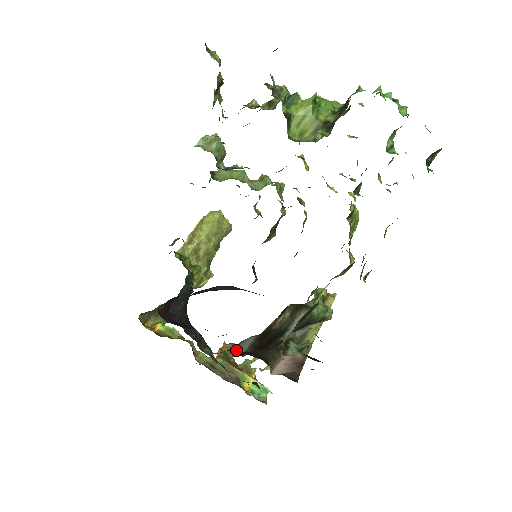
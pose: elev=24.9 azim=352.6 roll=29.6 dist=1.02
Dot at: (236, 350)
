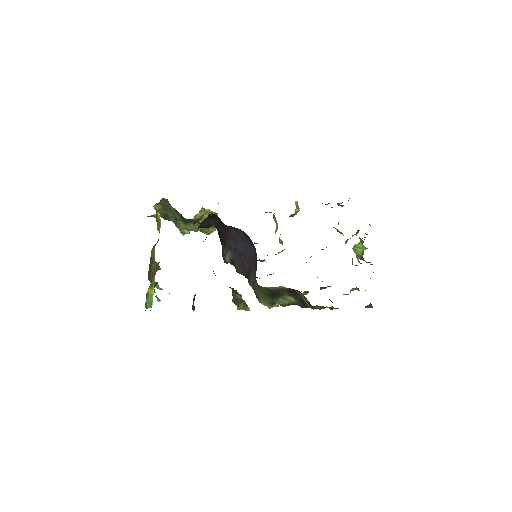
Dot at: occluded
